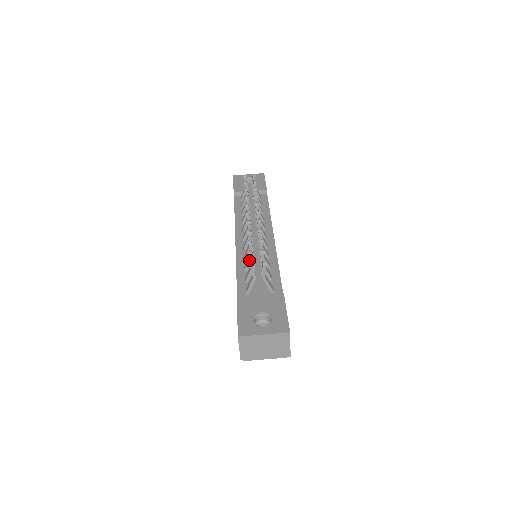
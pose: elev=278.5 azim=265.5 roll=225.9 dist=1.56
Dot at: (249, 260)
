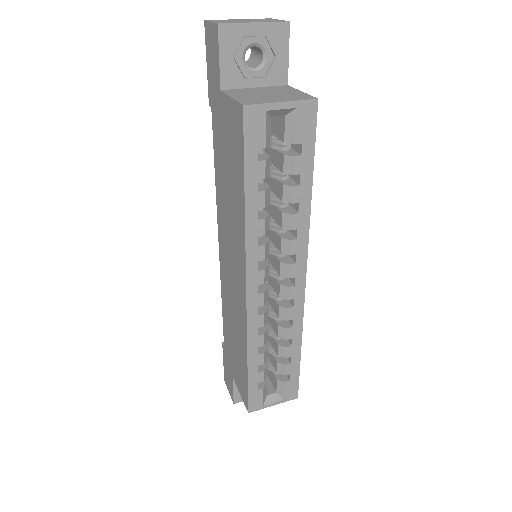
Dot at: occluded
